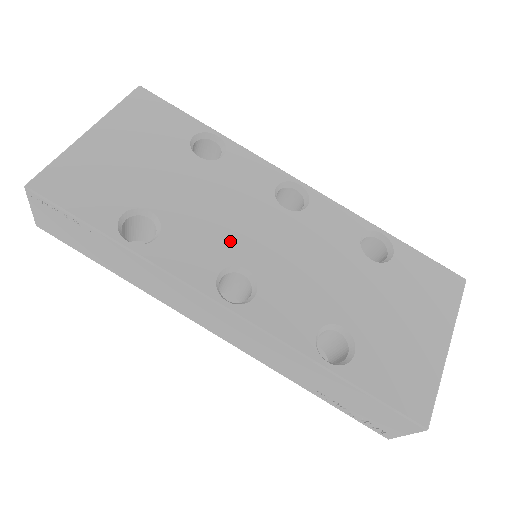
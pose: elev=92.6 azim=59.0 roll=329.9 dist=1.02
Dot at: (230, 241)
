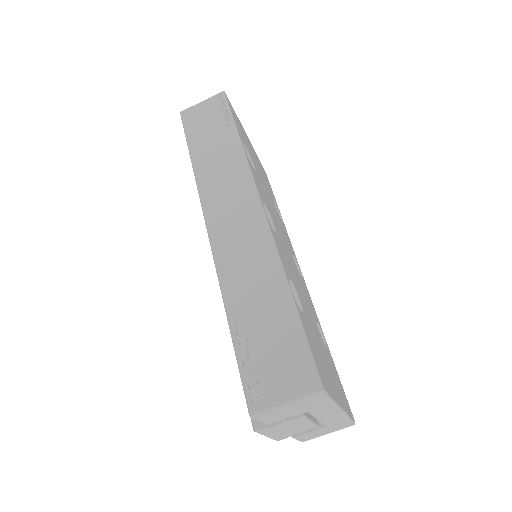
Dot at: (273, 216)
